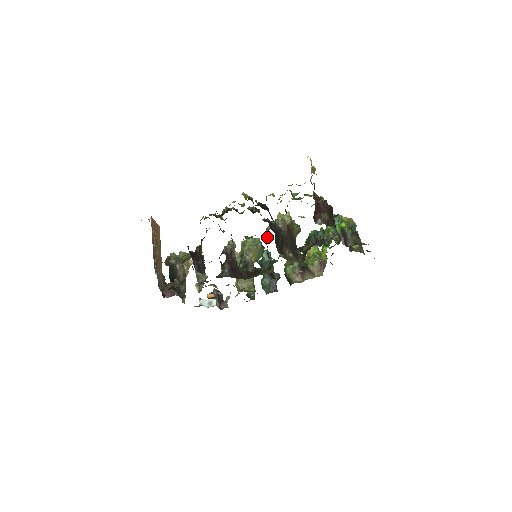
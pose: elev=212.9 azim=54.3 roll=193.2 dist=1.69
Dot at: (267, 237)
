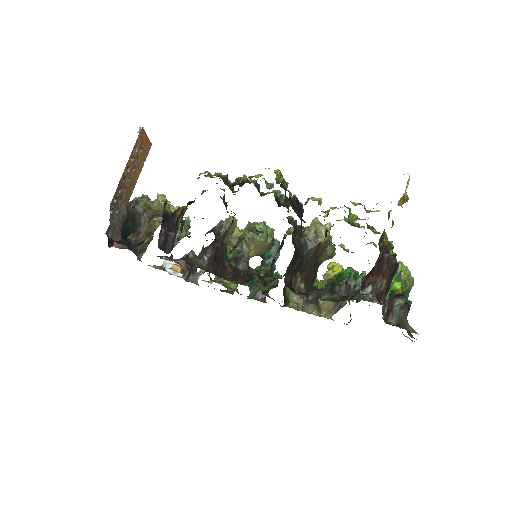
Dot at: (283, 243)
